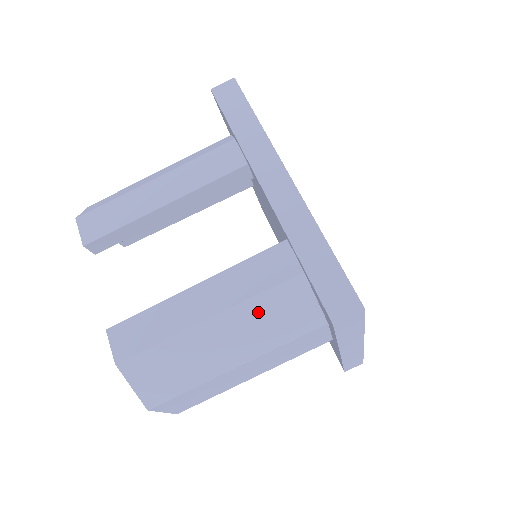
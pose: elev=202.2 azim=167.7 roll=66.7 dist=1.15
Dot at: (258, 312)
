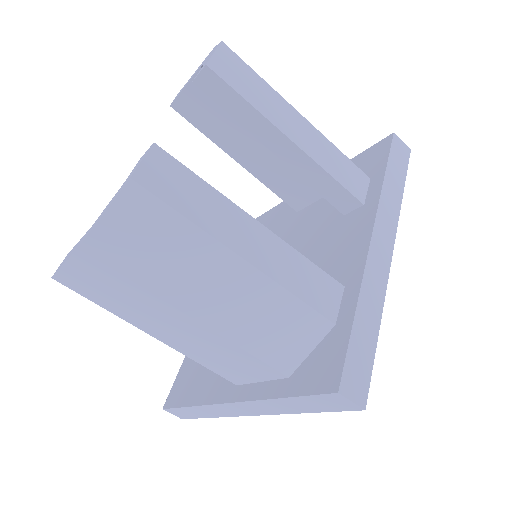
Dot at: (273, 305)
